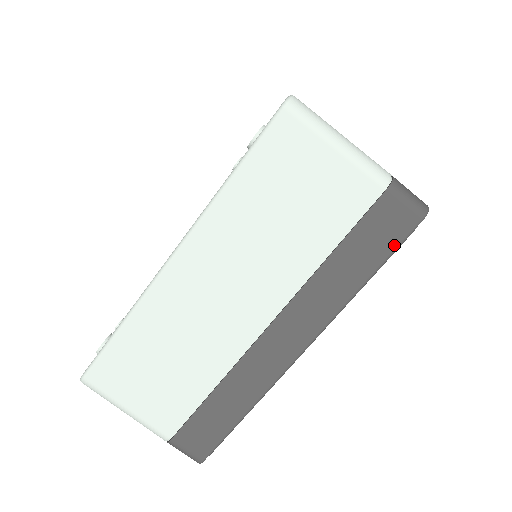
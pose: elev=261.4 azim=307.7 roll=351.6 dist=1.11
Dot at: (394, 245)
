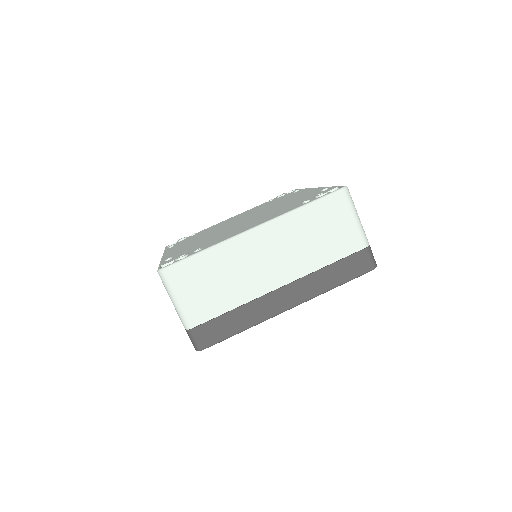
Dot at: (357, 275)
